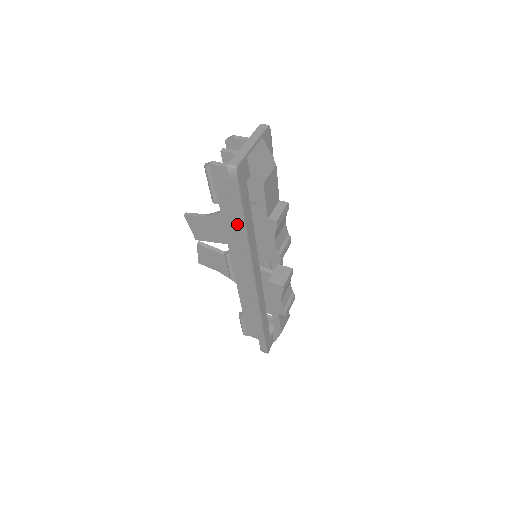
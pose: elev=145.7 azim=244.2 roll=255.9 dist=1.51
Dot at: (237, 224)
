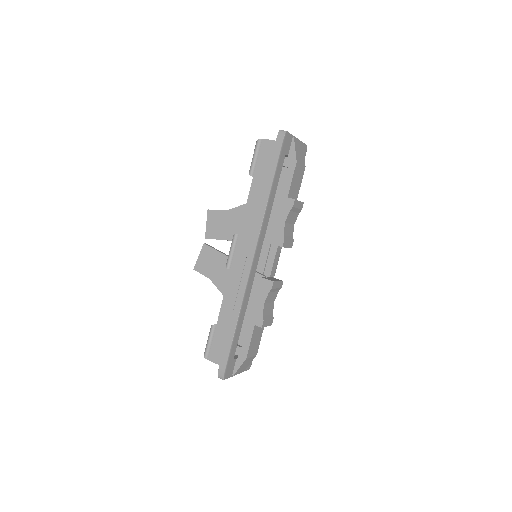
Dot at: (265, 186)
